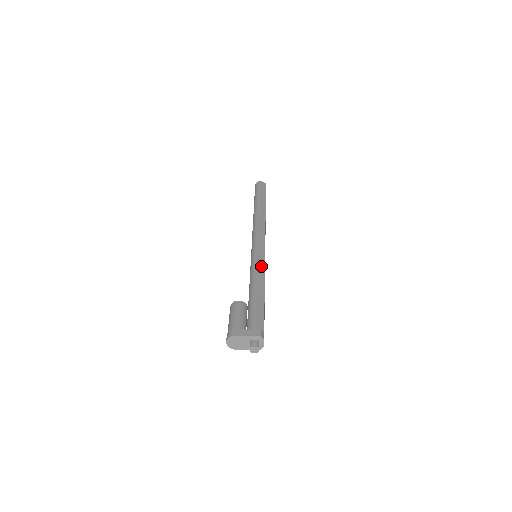
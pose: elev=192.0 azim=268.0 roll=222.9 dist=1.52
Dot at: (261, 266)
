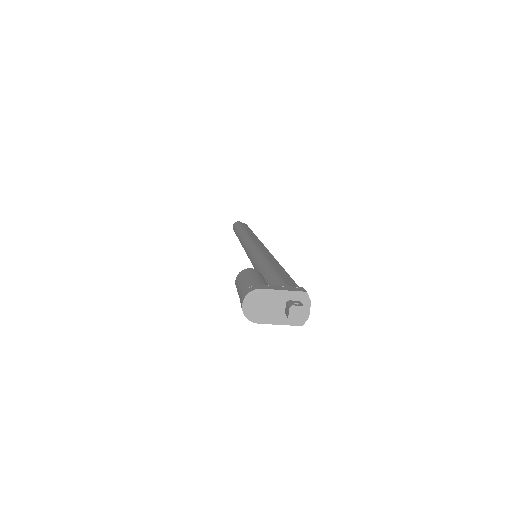
Dot at: (270, 256)
